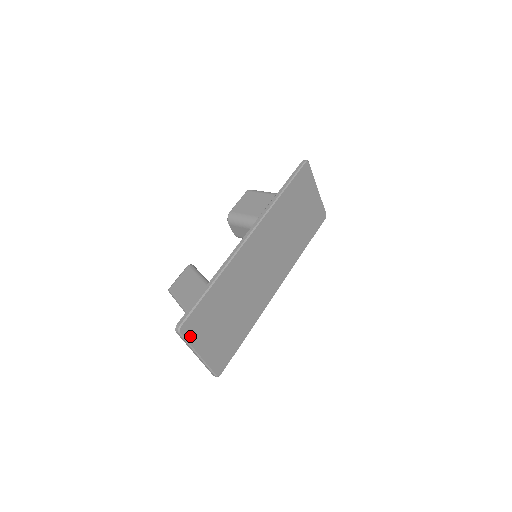
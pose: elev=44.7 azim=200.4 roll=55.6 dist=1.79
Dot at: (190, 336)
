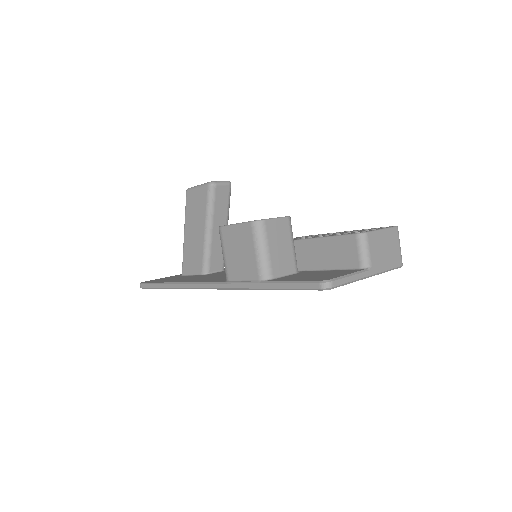
Dot at: occluded
